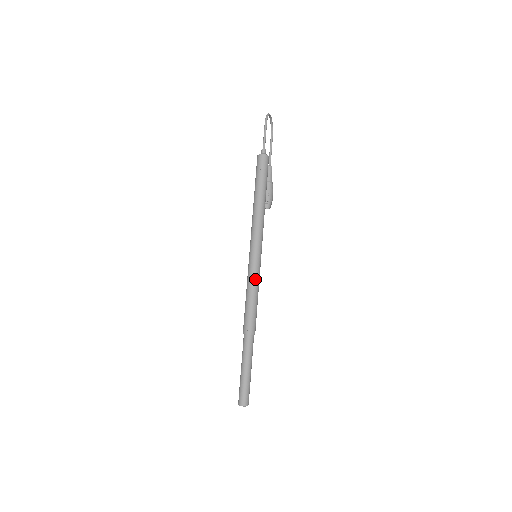
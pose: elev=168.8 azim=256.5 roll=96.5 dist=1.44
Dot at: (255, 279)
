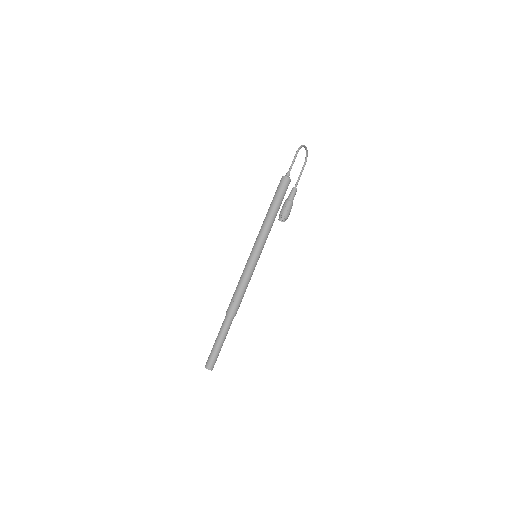
Dot at: (248, 273)
